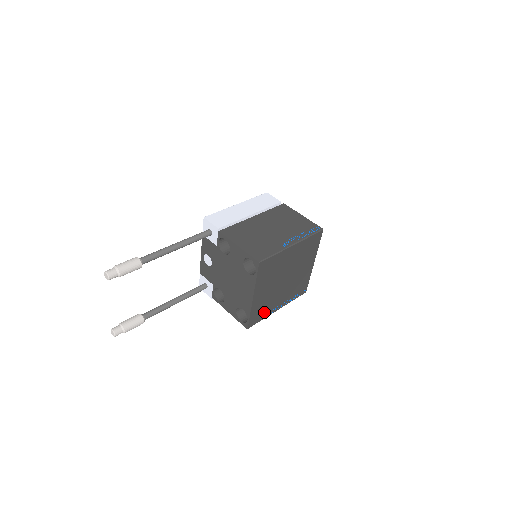
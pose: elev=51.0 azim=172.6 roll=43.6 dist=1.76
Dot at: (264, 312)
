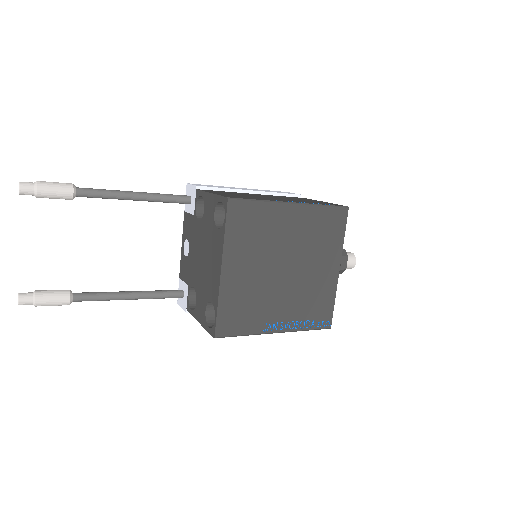
Dot at: (247, 319)
